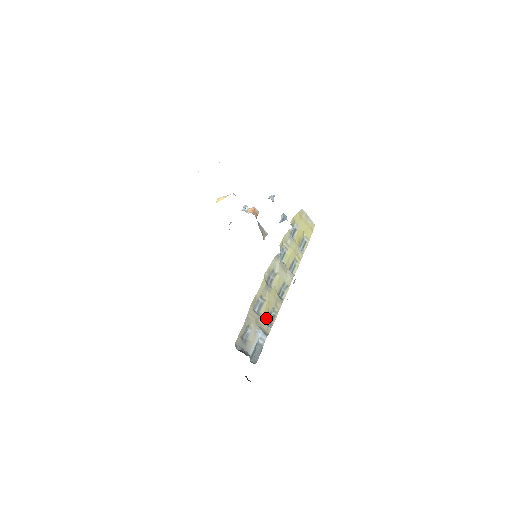
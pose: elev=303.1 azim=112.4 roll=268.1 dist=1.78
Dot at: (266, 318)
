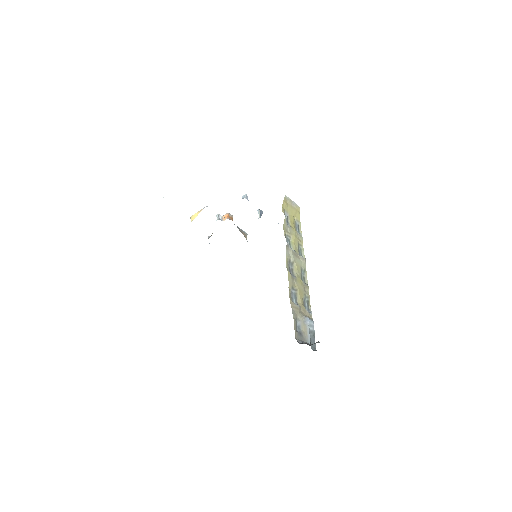
Dot at: (303, 306)
